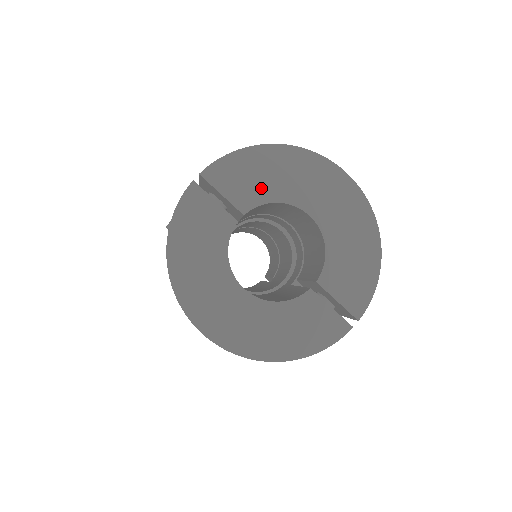
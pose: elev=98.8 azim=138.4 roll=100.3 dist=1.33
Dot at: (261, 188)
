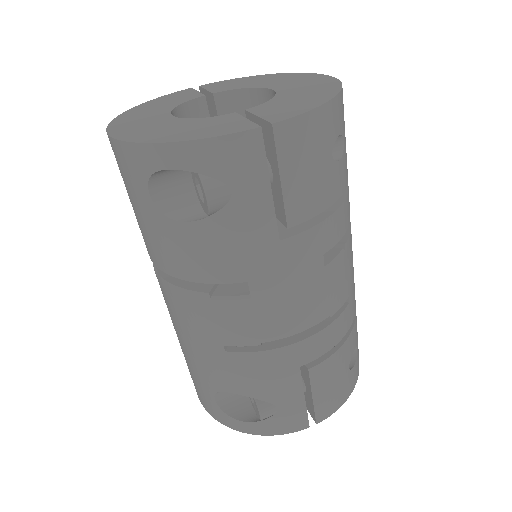
Dot at: (240, 85)
